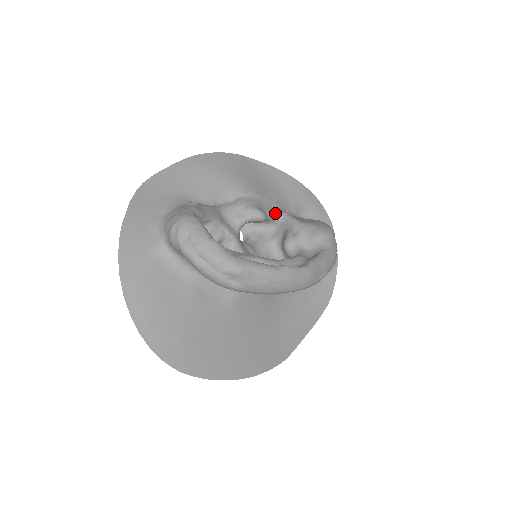
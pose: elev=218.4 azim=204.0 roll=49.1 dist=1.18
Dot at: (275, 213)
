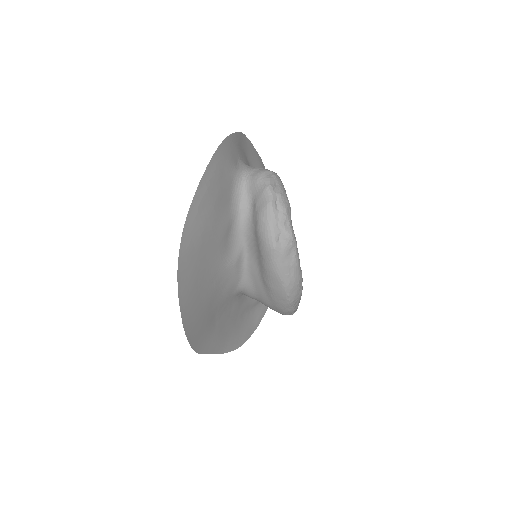
Dot at: occluded
